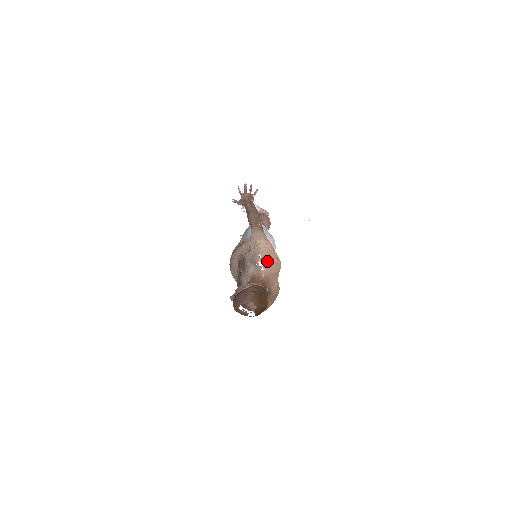
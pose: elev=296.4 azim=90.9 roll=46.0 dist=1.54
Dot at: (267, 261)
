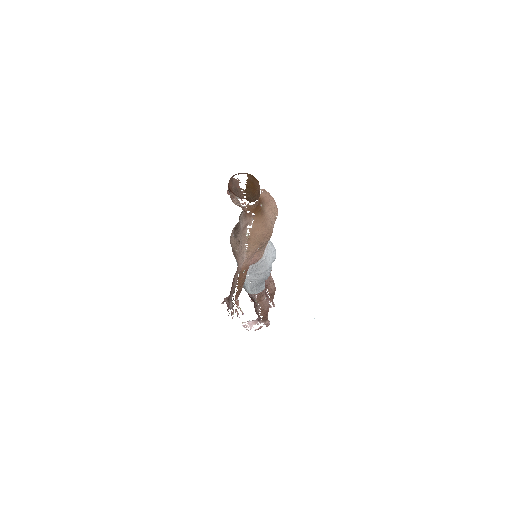
Dot at: (266, 192)
